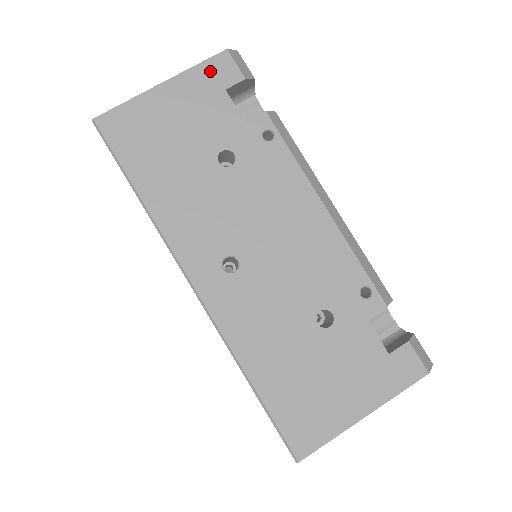
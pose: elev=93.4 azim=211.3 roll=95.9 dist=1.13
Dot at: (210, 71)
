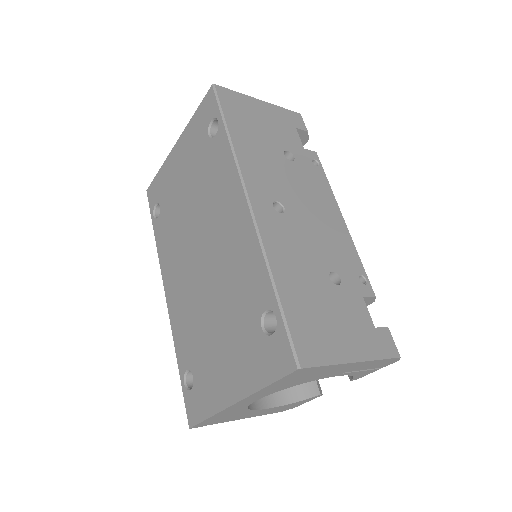
Dot at: (289, 115)
